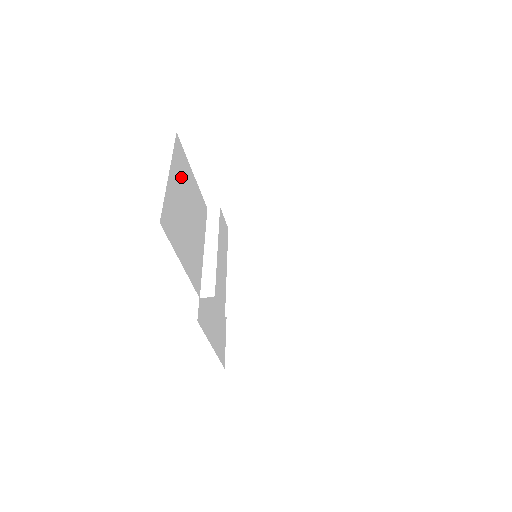
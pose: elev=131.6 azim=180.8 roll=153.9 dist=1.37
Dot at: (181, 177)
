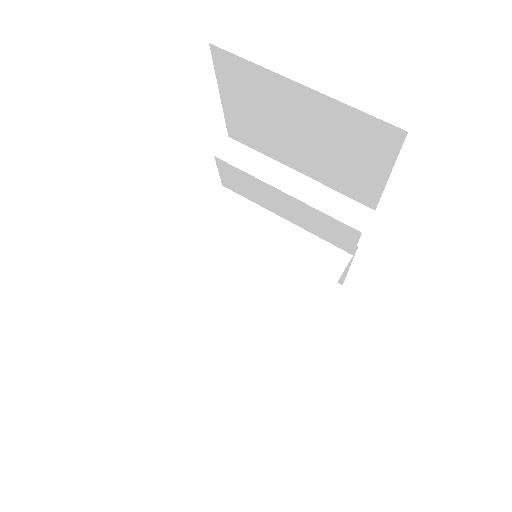
Dot at: occluded
